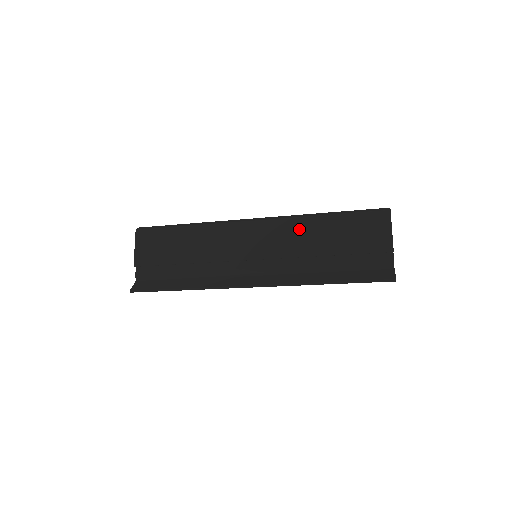
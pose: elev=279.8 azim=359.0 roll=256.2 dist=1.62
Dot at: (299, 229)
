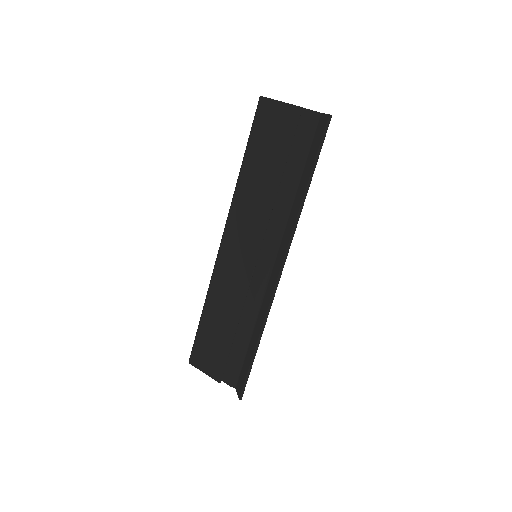
Dot at: (245, 200)
